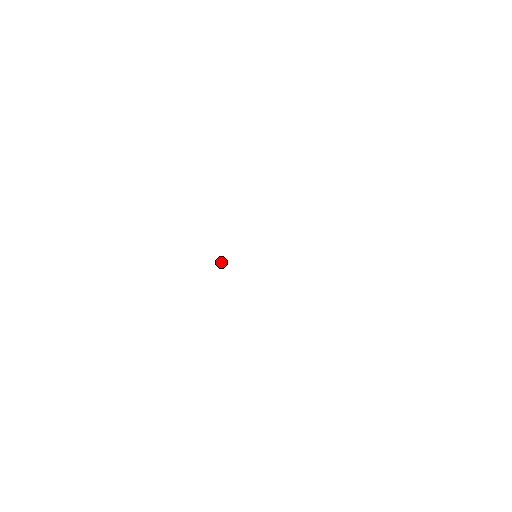
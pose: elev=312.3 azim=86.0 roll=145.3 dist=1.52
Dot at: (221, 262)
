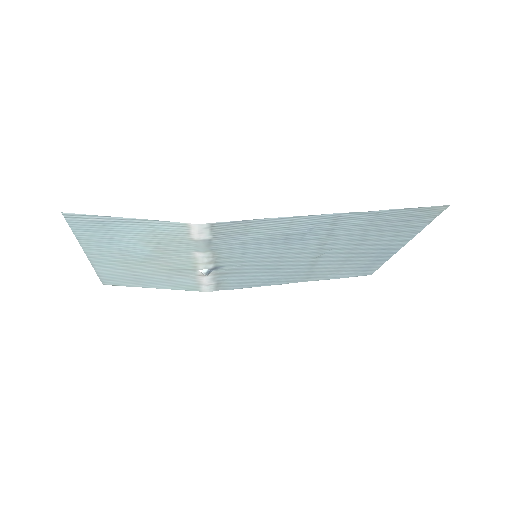
Dot at: (206, 273)
